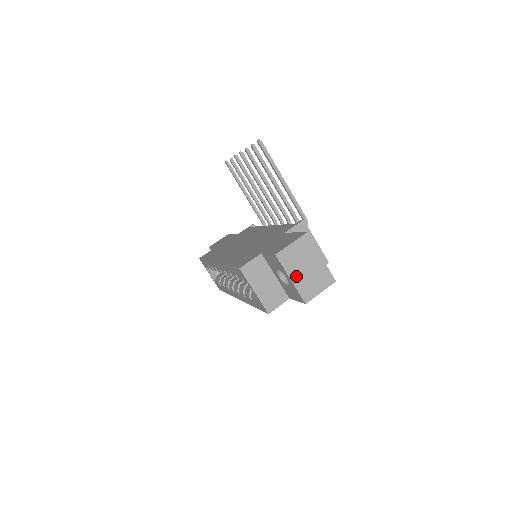
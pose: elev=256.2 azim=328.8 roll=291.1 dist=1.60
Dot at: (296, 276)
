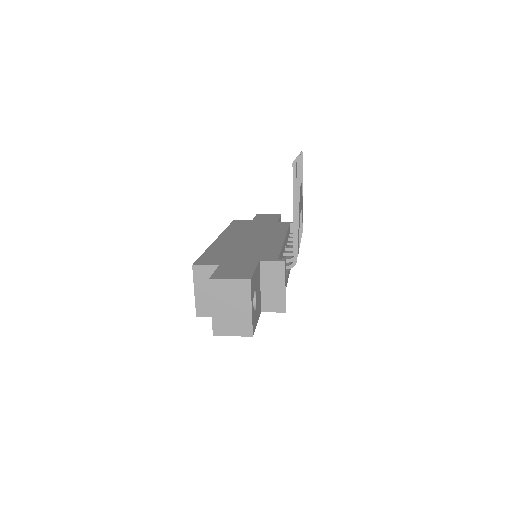
Dot at: (218, 308)
